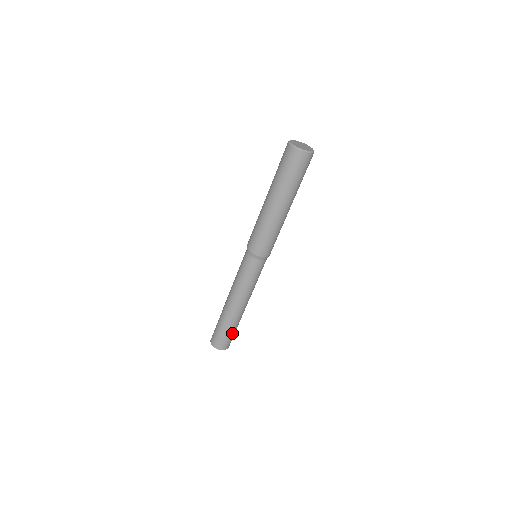
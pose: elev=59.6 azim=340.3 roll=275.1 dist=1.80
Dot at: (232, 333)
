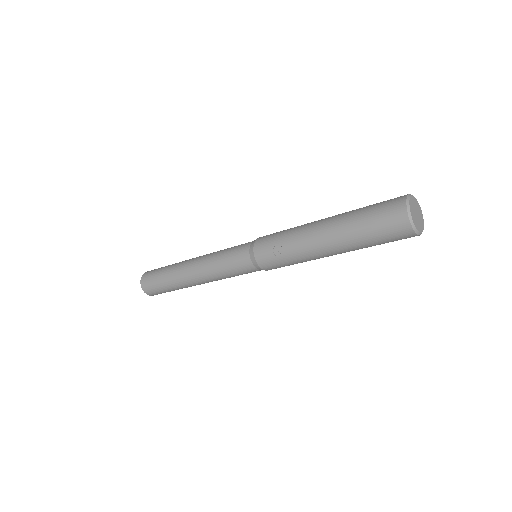
Dot at: occluded
